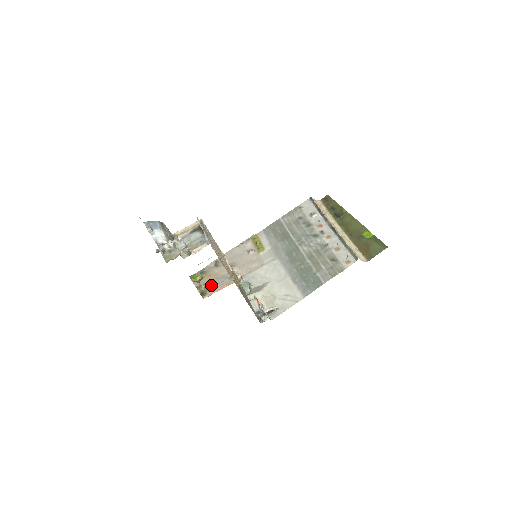
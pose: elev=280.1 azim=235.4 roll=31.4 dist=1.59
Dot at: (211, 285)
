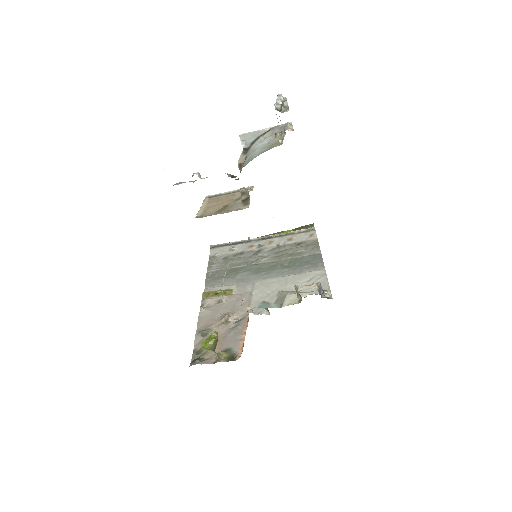
Dot at: (228, 345)
